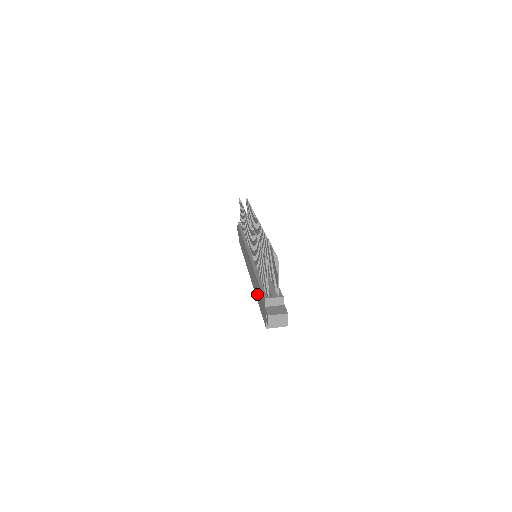
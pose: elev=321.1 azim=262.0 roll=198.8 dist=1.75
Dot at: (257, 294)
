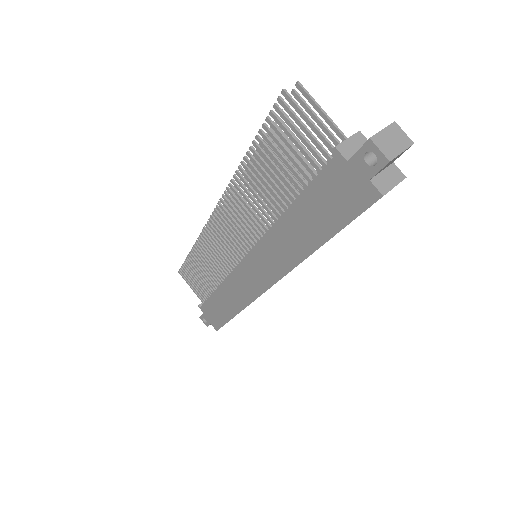
Dot at: (308, 235)
